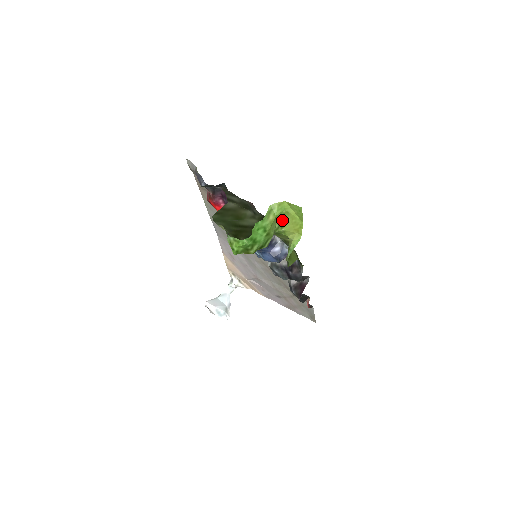
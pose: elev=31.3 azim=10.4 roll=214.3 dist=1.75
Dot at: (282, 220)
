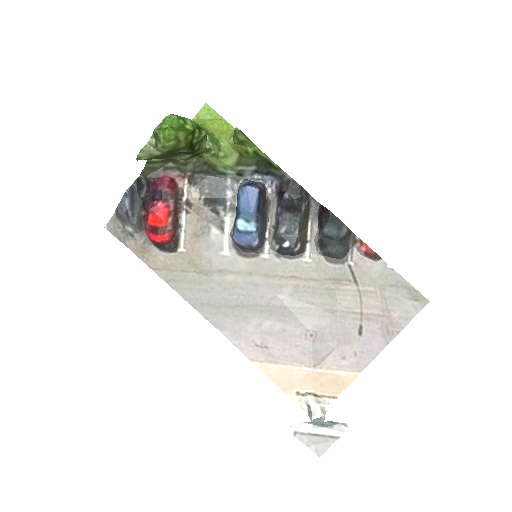
Dot at: (205, 130)
